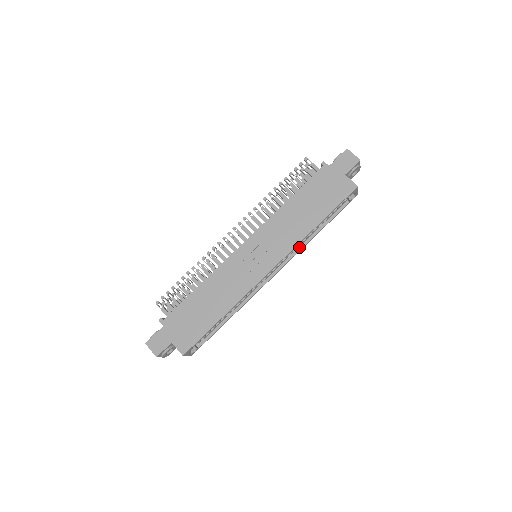
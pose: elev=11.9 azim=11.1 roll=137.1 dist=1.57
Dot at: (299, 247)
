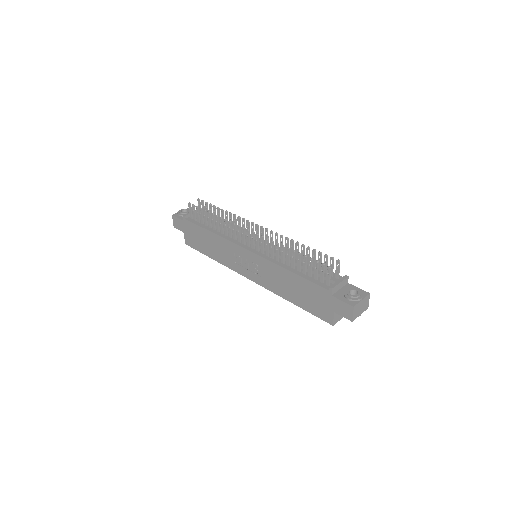
Dot at: occluded
